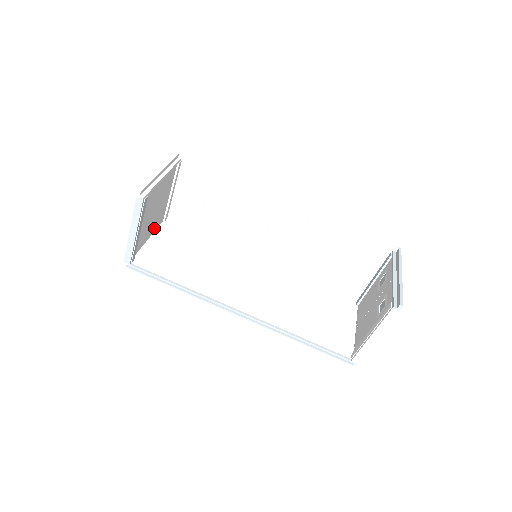
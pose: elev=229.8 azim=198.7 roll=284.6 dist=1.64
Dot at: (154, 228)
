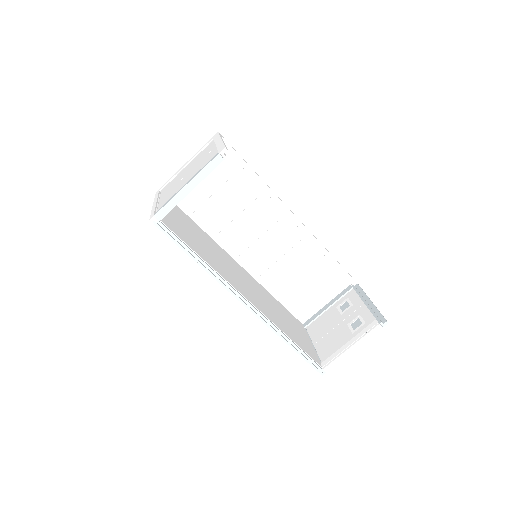
Dot at: occluded
